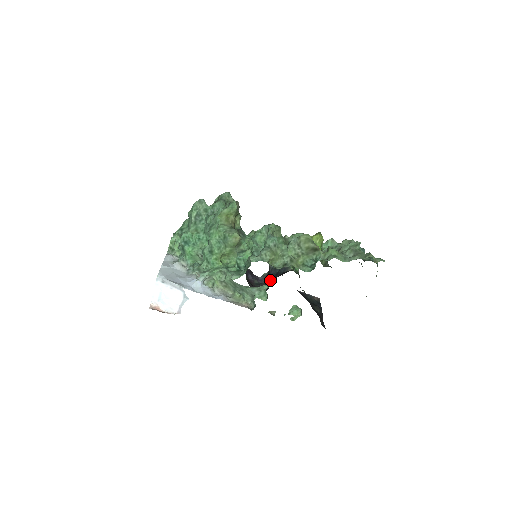
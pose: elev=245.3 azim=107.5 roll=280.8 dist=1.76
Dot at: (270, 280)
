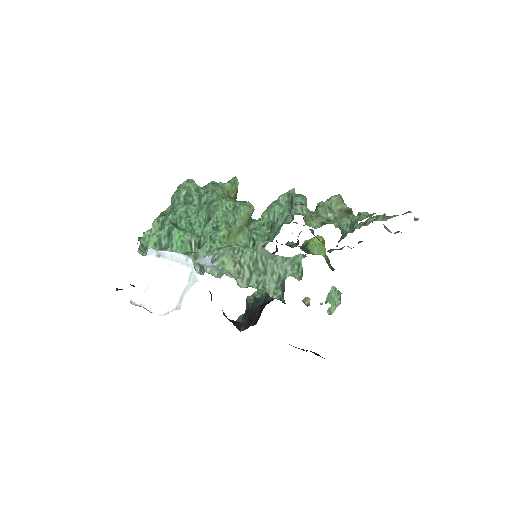
Dot at: (256, 313)
